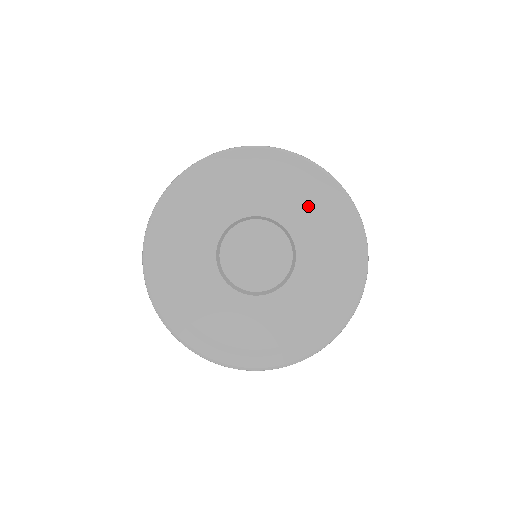
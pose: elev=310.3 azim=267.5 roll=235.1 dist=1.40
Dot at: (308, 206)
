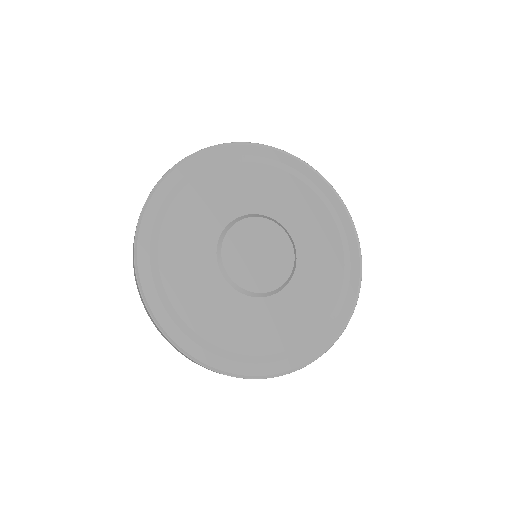
Dot at: (277, 187)
